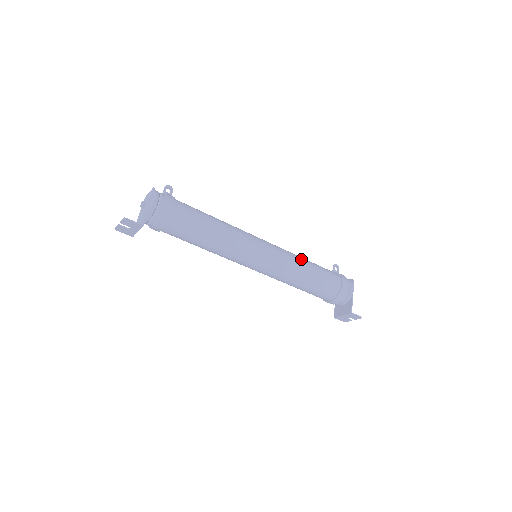
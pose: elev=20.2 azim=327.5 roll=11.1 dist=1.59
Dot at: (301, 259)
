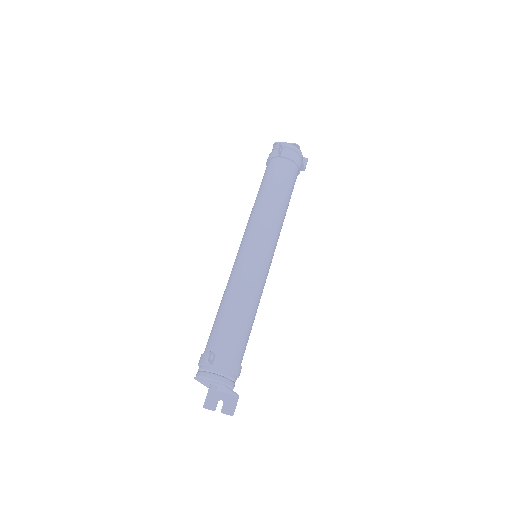
Dot at: (281, 210)
